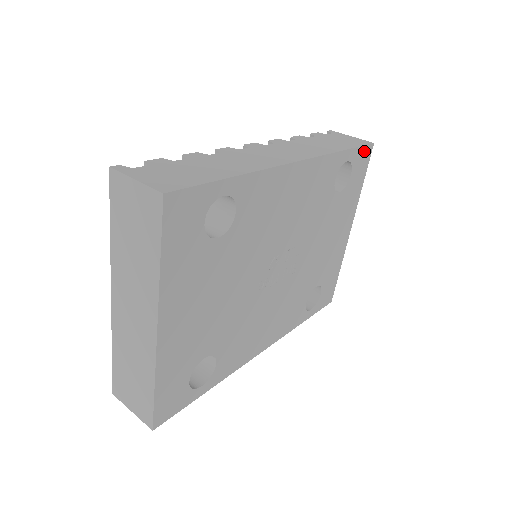
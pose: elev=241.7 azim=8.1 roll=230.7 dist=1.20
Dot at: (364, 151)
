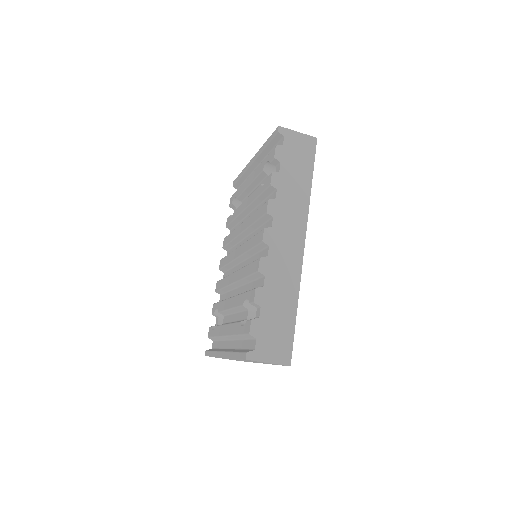
Dot at: occluded
